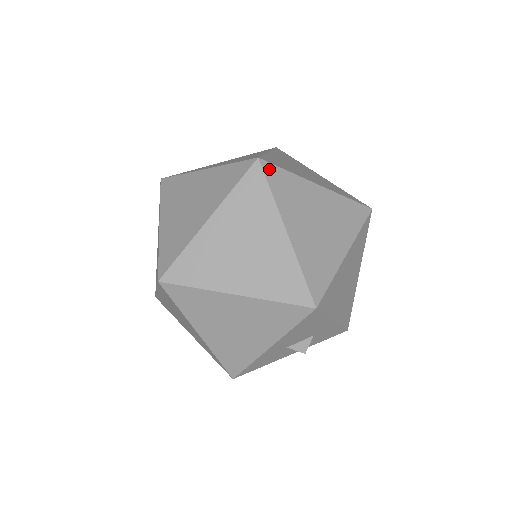
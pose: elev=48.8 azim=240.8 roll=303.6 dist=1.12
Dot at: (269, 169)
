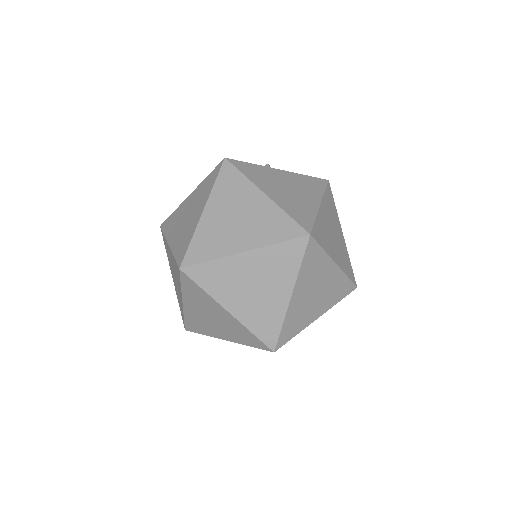
Dot at: (312, 245)
